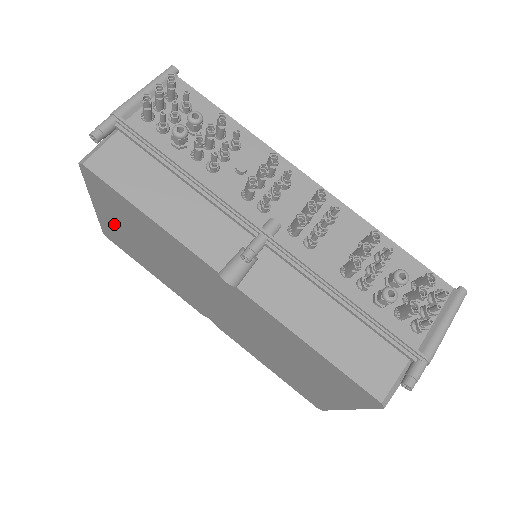
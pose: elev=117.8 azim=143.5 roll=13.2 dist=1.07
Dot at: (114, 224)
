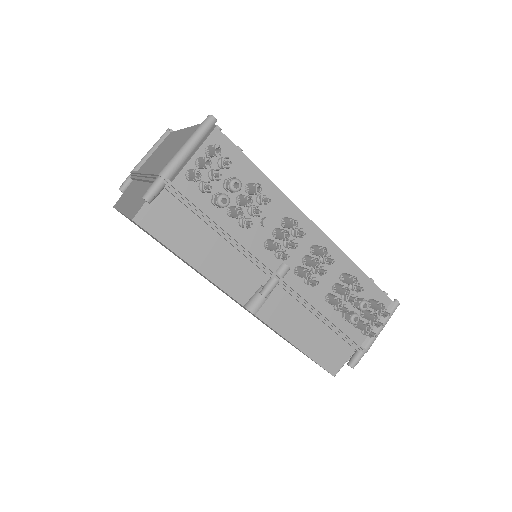
Dot at: occluded
